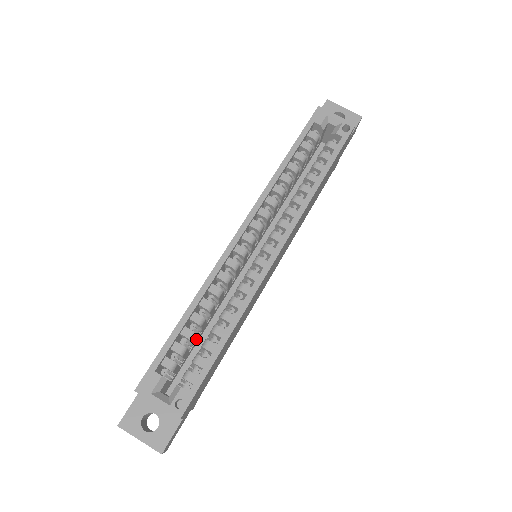
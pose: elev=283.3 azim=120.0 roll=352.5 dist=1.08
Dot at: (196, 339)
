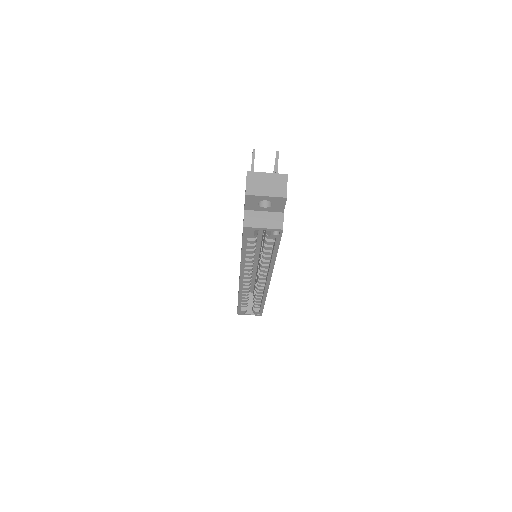
Dot at: occluded
